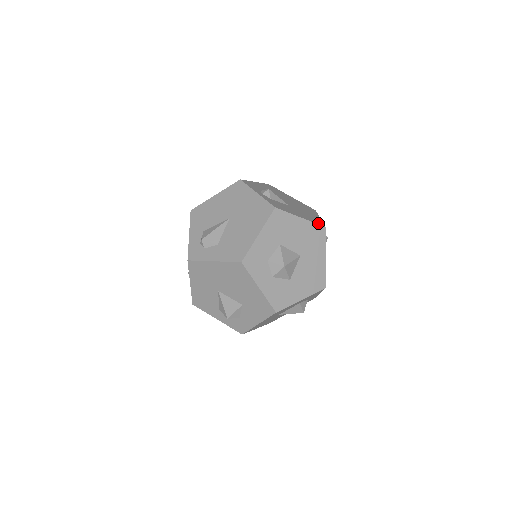
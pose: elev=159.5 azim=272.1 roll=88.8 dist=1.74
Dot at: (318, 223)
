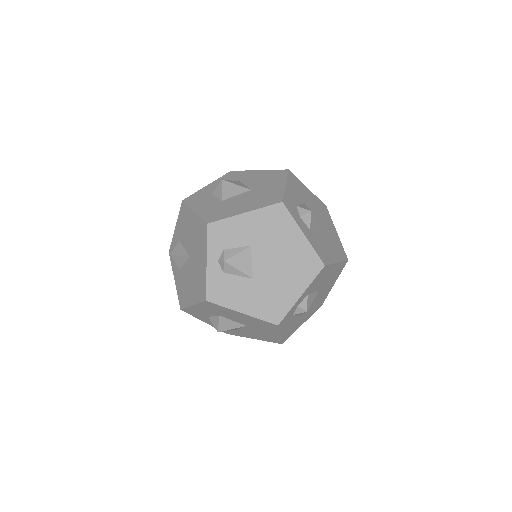
Dot at: (271, 318)
